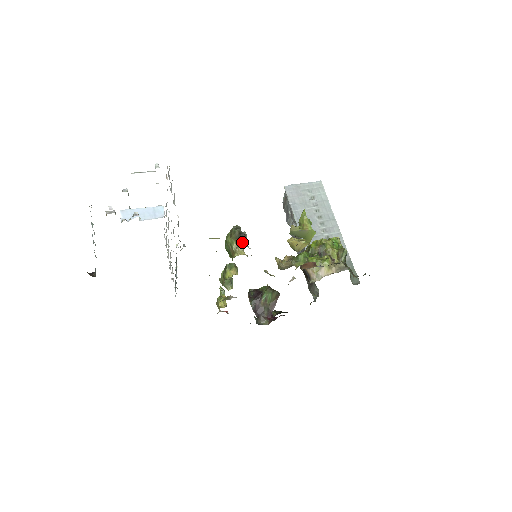
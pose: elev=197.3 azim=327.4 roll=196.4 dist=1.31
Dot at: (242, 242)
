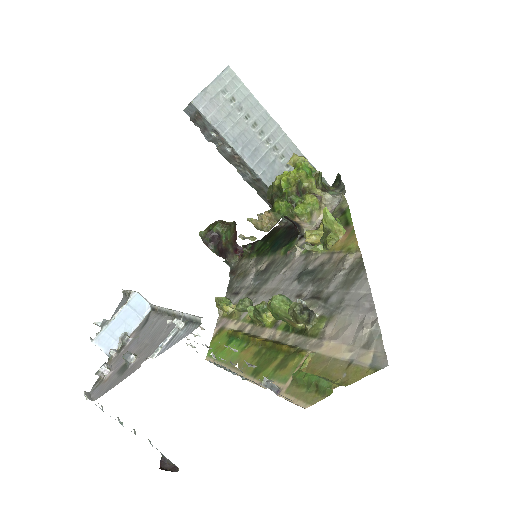
Dot at: (312, 320)
